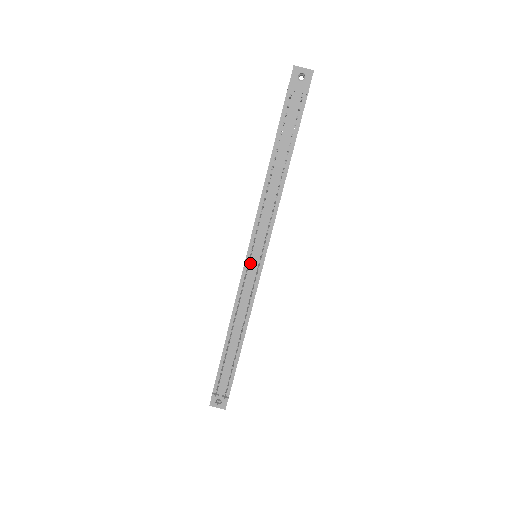
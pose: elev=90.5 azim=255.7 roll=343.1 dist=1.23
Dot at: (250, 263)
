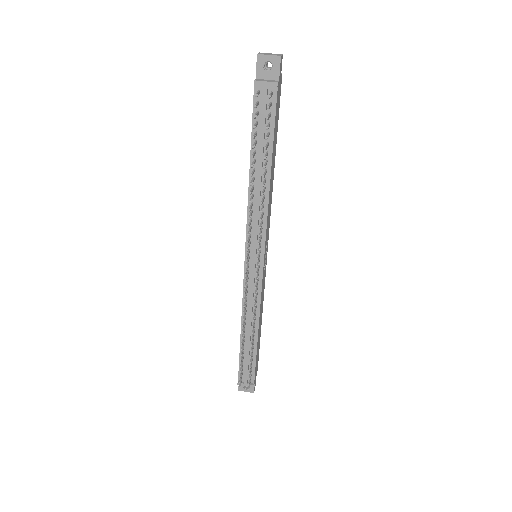
Dot at: (250, 266)
